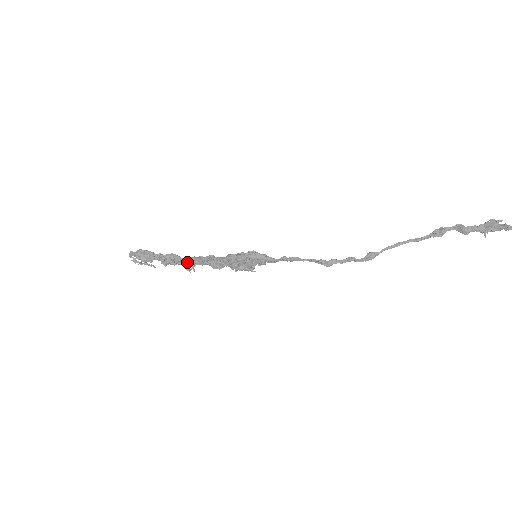
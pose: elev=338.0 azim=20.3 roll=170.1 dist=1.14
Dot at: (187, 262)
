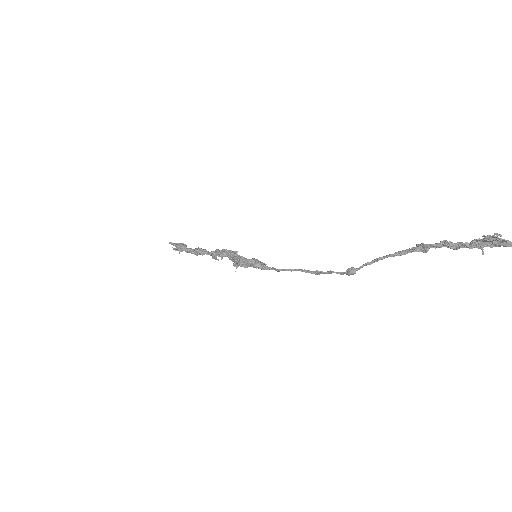
Dot at: occluded
